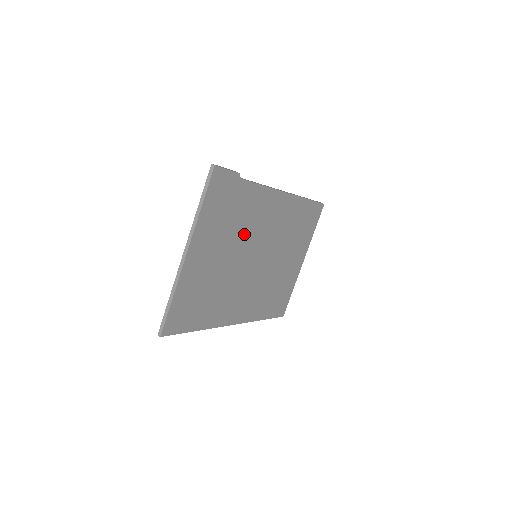
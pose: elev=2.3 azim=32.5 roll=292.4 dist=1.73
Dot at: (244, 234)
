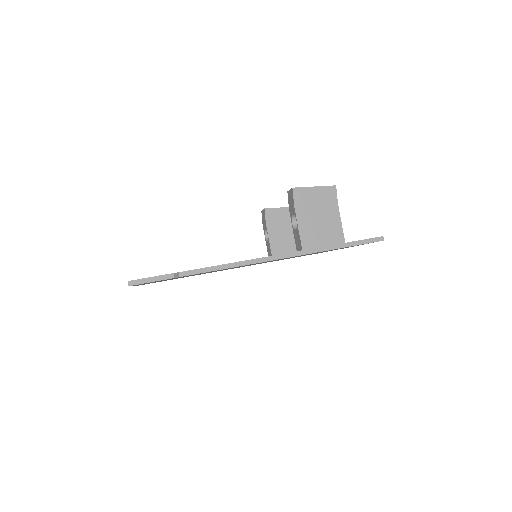
Dot at: occluded
